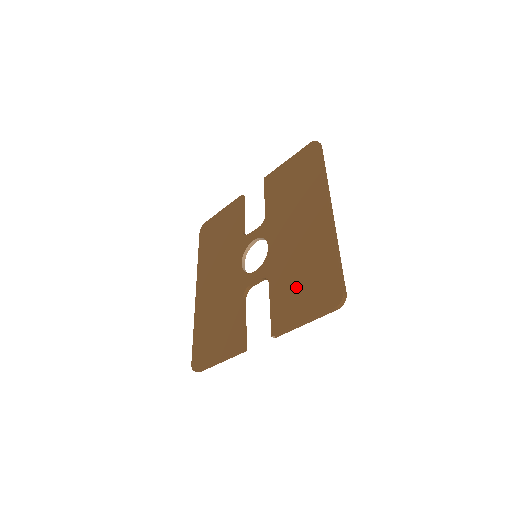
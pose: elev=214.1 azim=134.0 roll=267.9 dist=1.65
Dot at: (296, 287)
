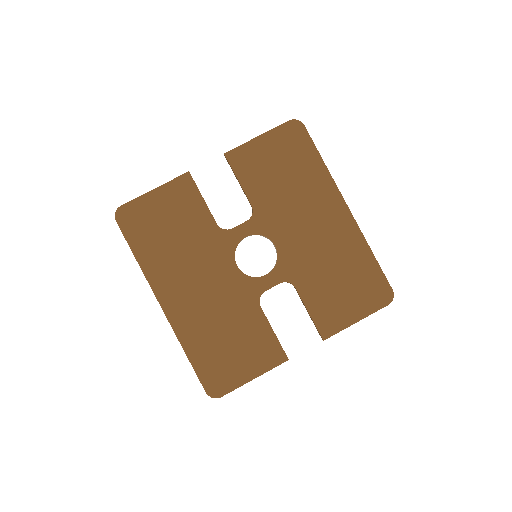
Dot at: (336, 289)
